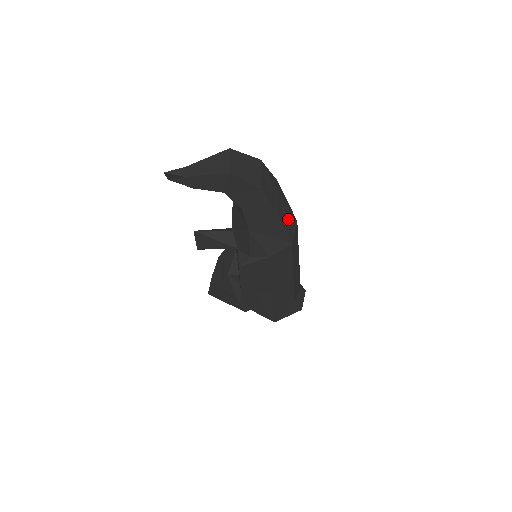
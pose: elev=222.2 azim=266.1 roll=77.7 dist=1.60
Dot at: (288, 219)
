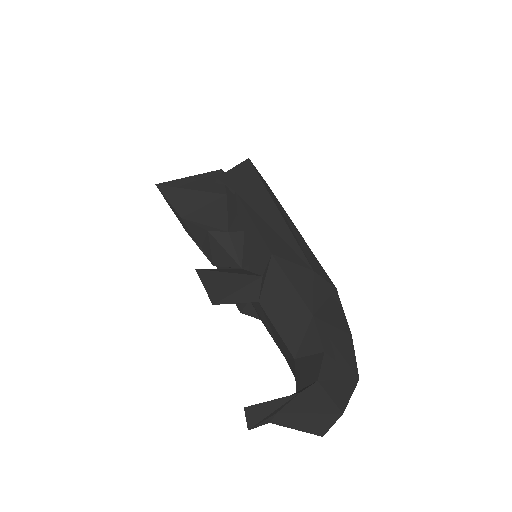
Dot at: occluded
